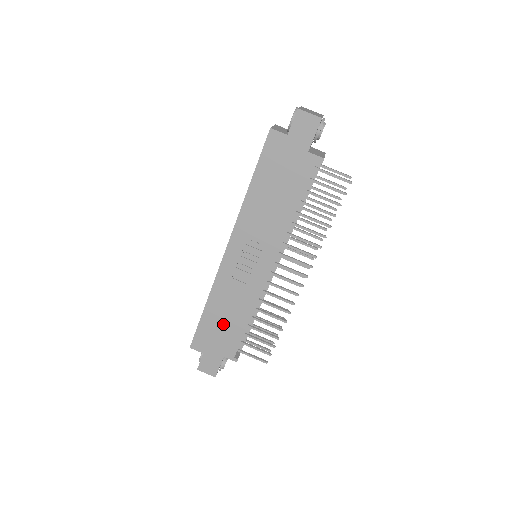
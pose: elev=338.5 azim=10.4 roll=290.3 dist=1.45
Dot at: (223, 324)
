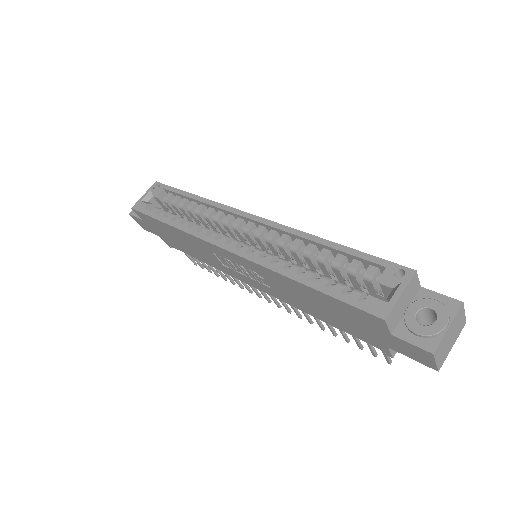
Dot at: (176, 239)
